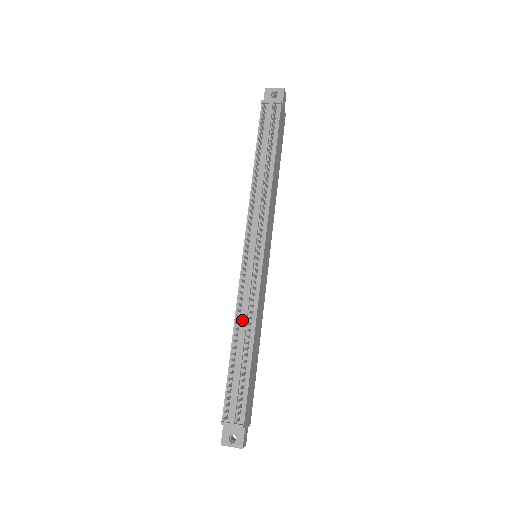
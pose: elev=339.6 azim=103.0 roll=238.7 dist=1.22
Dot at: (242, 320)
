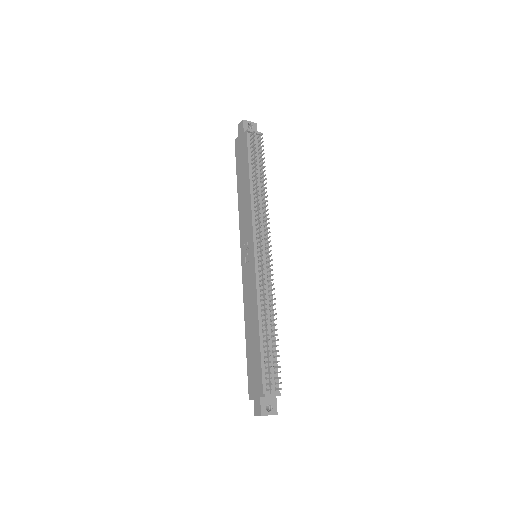
Dot at: (265, 307)
